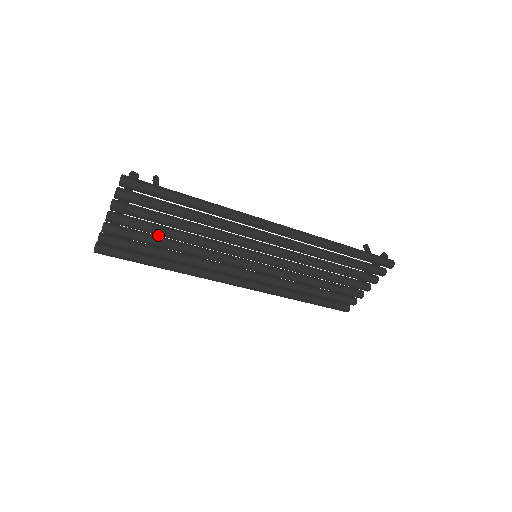
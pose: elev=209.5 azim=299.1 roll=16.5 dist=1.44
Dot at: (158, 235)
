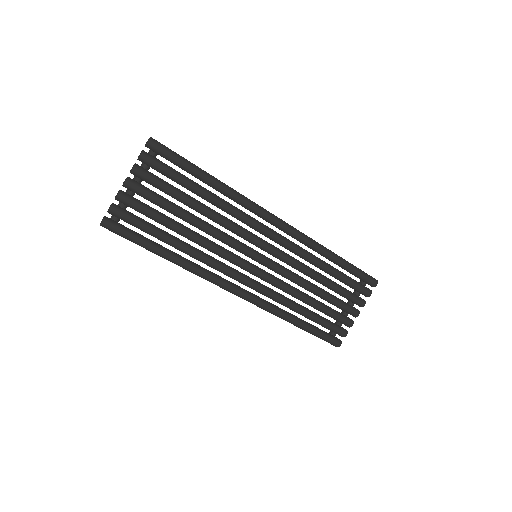
Dot at: (170, 211)
